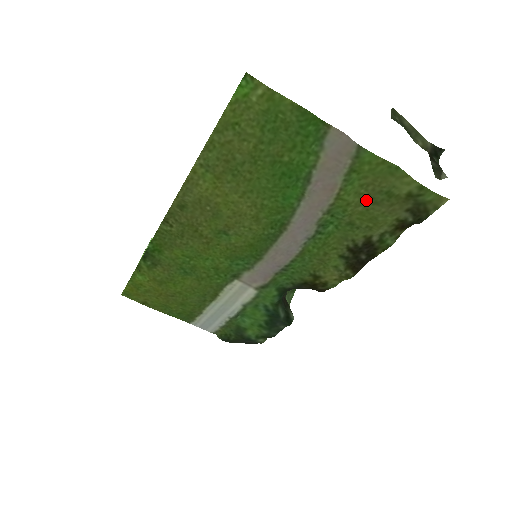
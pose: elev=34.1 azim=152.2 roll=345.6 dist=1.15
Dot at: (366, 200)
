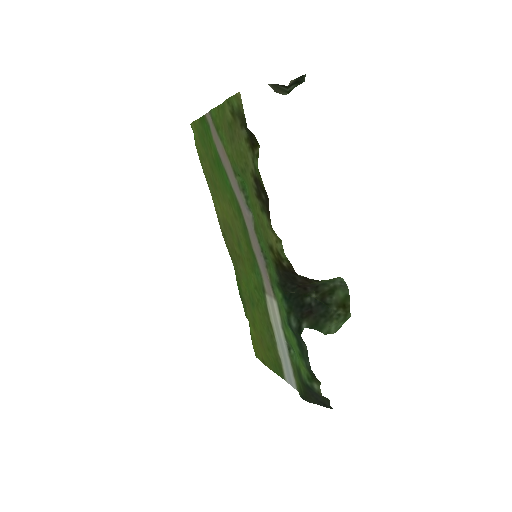
Dot at: (231, 143)
